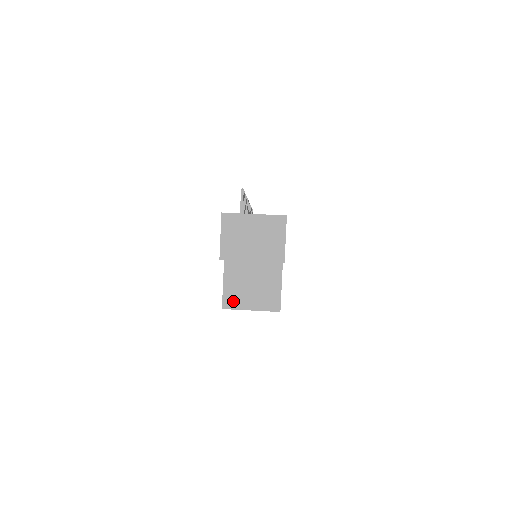
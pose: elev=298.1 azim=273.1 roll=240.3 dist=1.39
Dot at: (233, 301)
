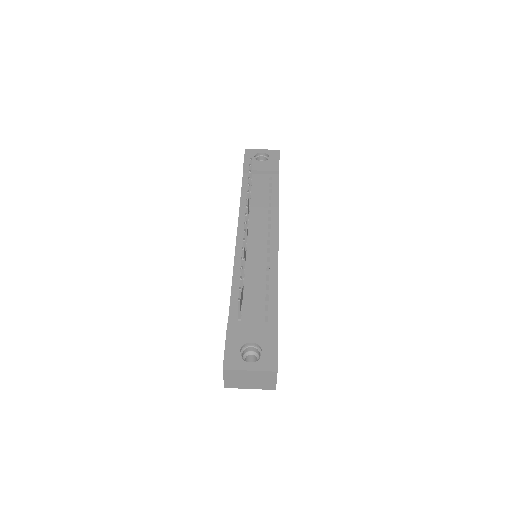
Dot at: occluded
